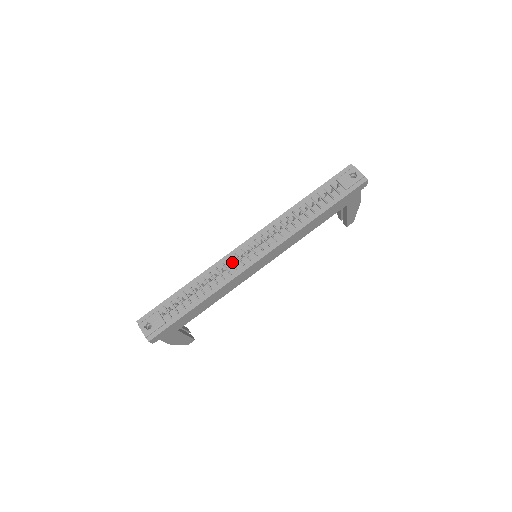
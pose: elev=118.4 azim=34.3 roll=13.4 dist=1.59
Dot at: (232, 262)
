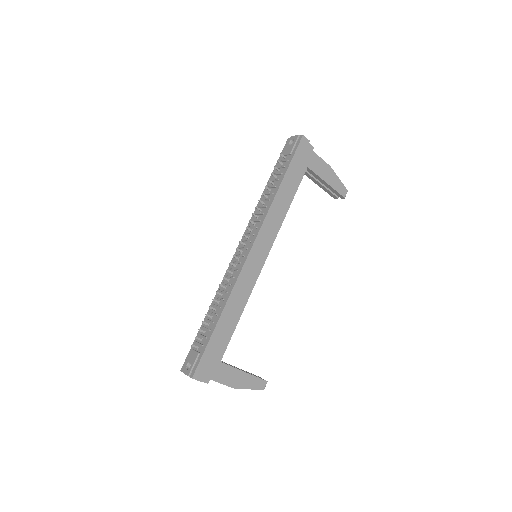
Dot at: (232, 269)
